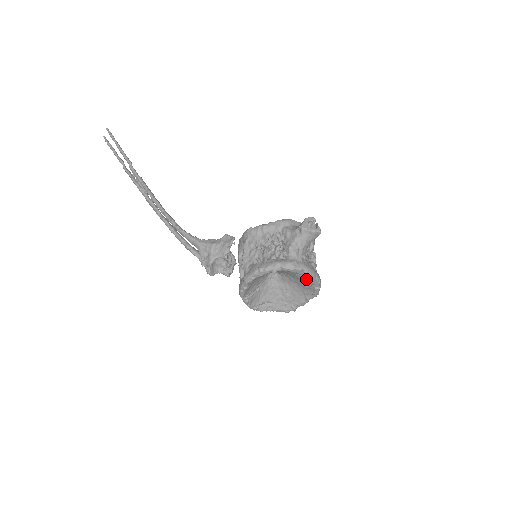
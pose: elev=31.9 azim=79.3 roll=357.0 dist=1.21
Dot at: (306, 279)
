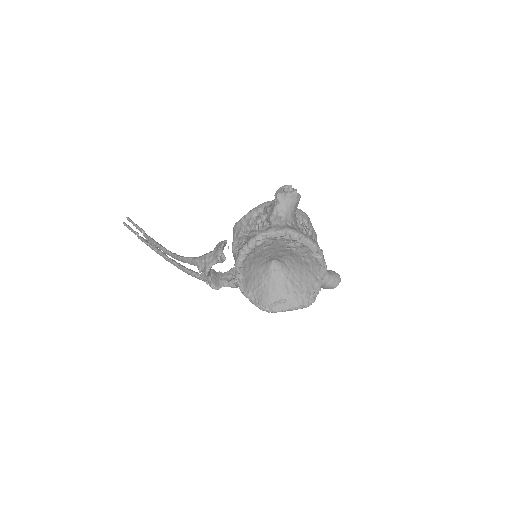
Dot at: (301, 249)
